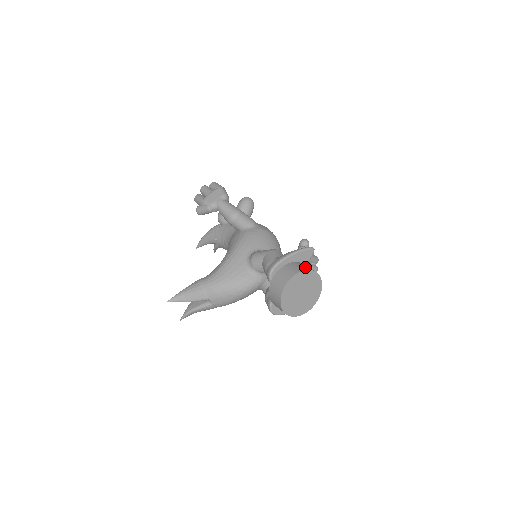
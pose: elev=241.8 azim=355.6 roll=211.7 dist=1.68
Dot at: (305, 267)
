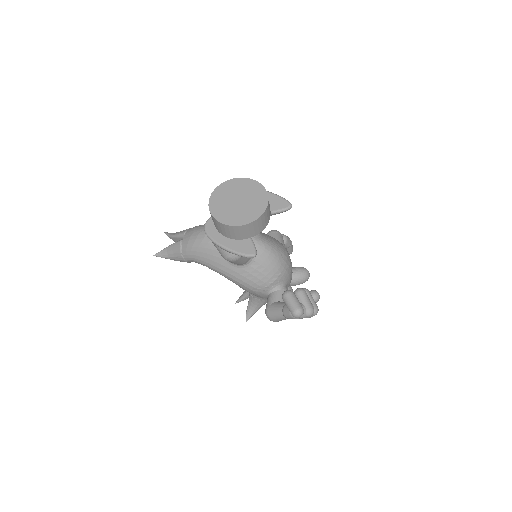
Dot at: occluded
